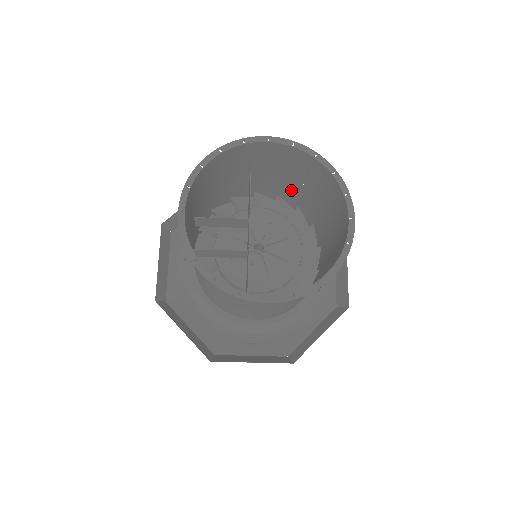
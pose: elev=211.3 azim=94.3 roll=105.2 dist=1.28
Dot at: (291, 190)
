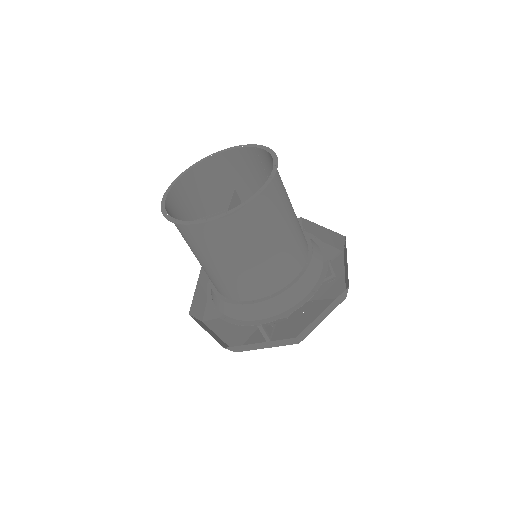
Dot at: occluded
